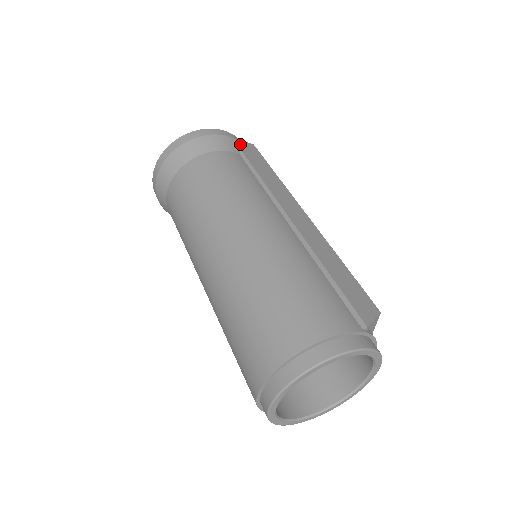
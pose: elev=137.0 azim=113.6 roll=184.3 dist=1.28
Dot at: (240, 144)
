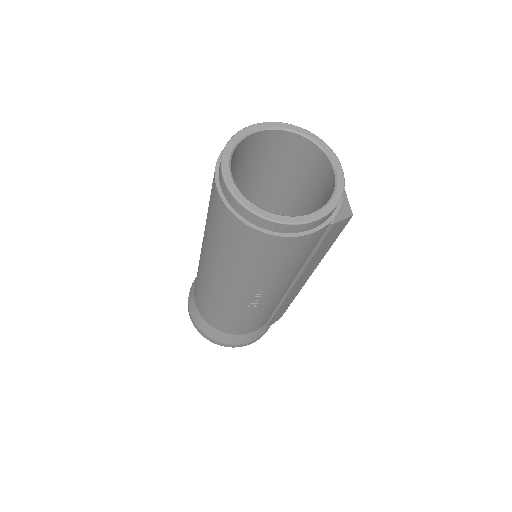
Dot at: occluded
